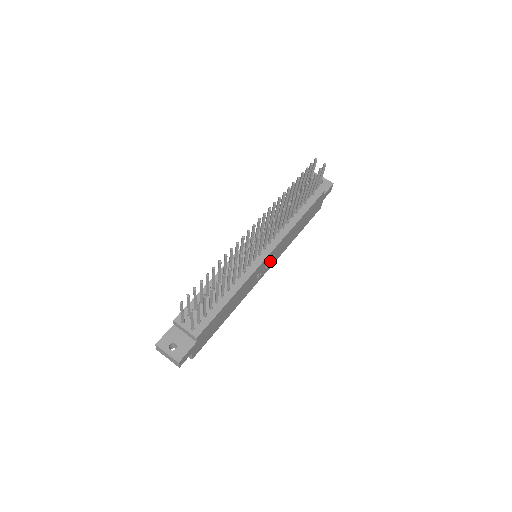
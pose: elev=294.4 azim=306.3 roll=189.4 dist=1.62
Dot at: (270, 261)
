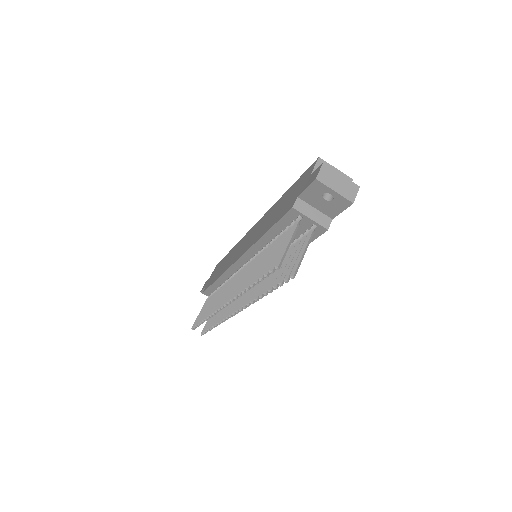
Dot at: occluded
